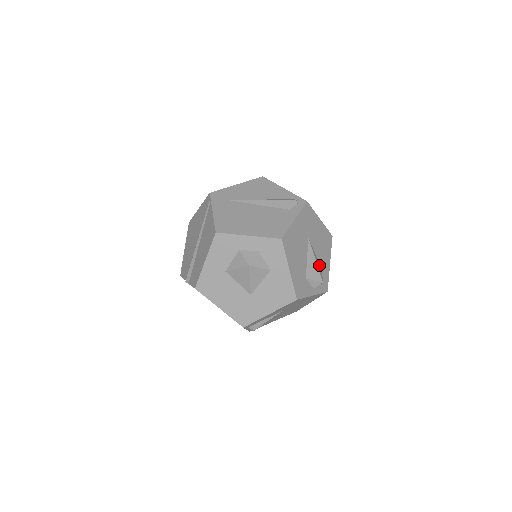
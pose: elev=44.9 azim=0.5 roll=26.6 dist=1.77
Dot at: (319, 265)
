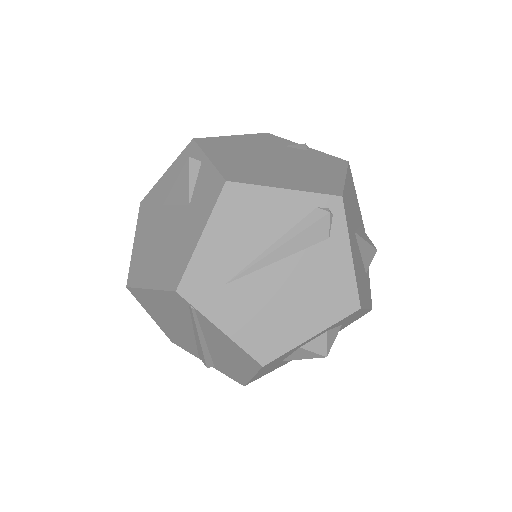
Dot at: (361, 230)
